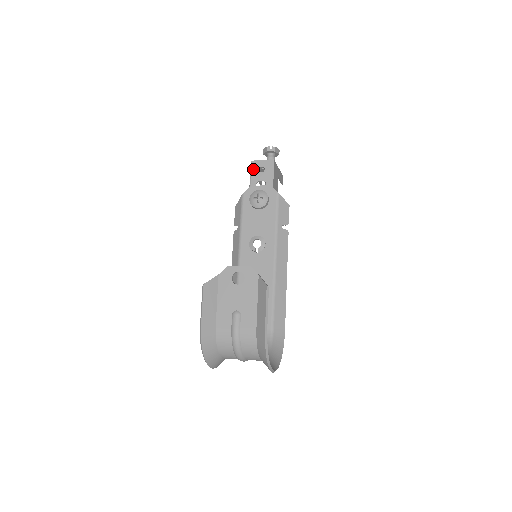
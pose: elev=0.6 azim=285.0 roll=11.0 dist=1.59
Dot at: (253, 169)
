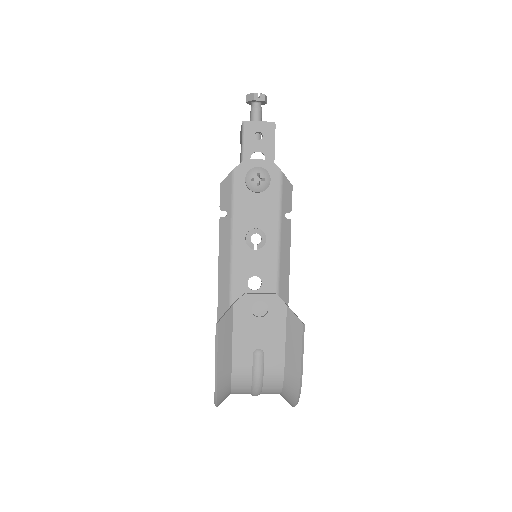
Dot at: (246, 134)
